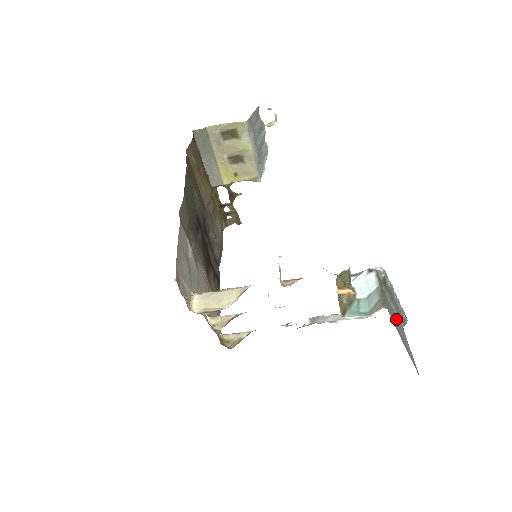
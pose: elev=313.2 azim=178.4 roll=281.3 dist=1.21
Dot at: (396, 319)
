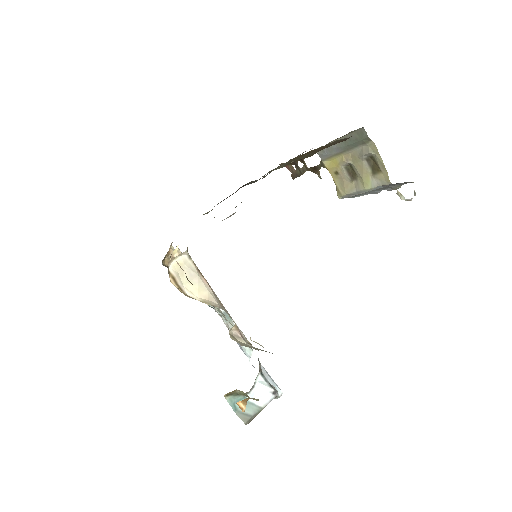
Dot at: occluded
